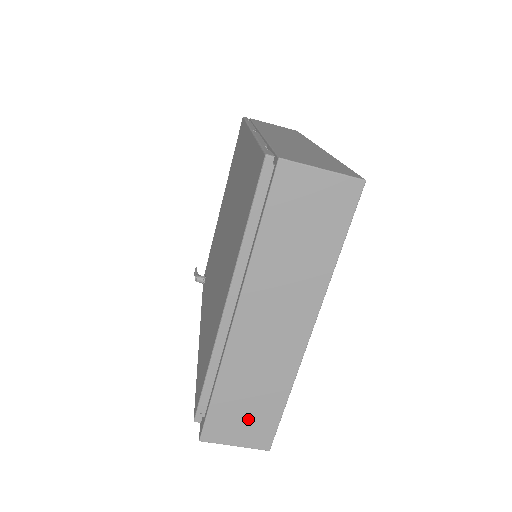
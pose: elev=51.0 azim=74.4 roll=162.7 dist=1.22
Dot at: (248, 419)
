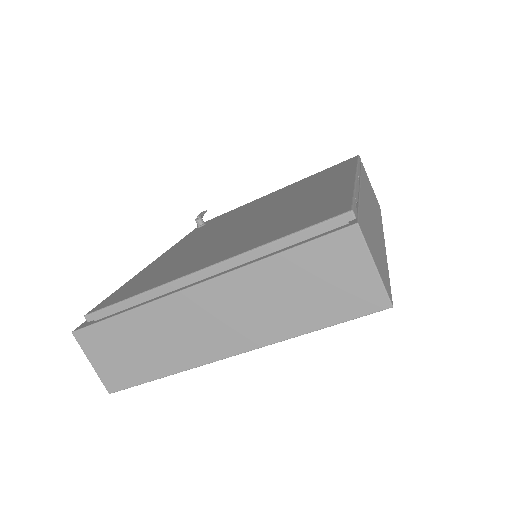
Dot at: (121, 358)
